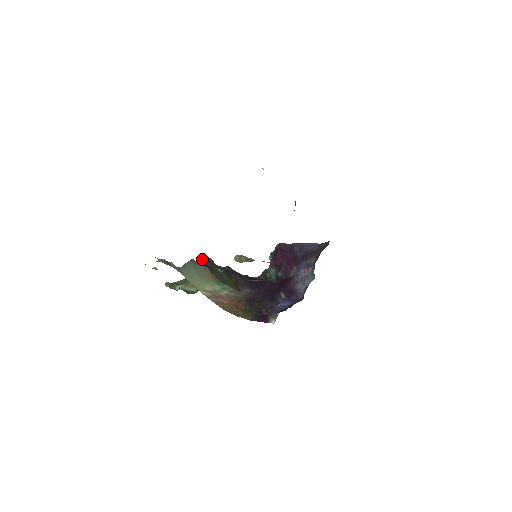
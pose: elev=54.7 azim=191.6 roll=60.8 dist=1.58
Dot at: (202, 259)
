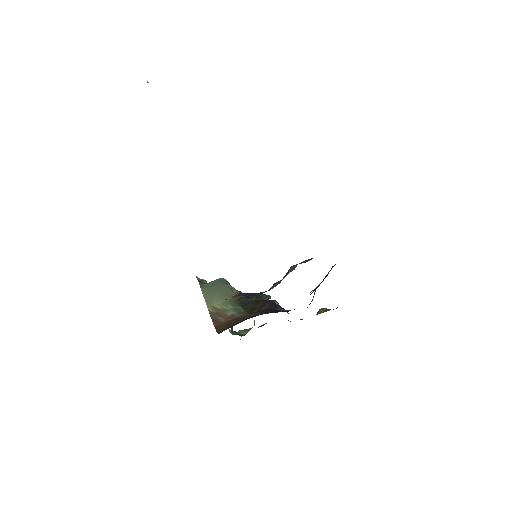
Dot at: occluded
